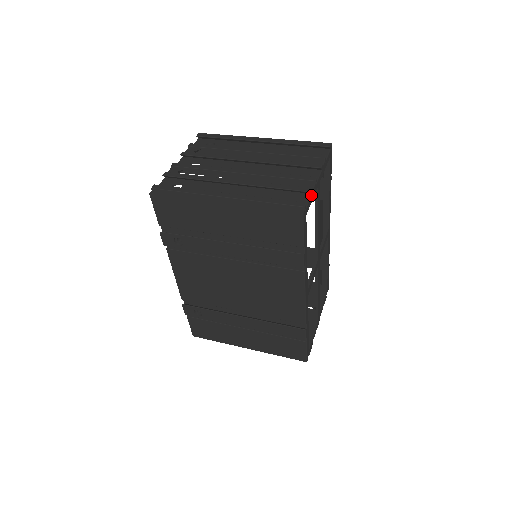
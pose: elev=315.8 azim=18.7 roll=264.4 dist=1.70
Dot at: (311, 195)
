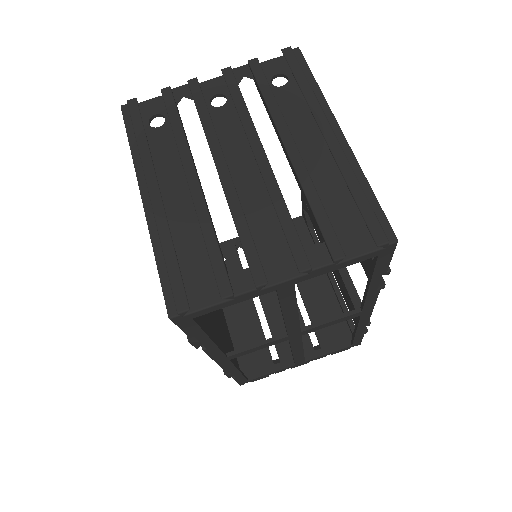
Dot at: (227, 300)
